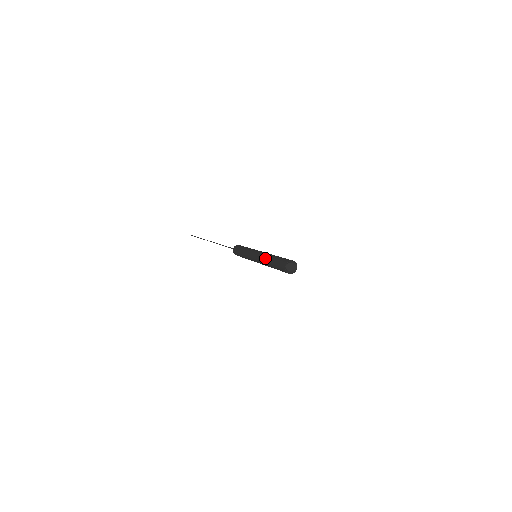
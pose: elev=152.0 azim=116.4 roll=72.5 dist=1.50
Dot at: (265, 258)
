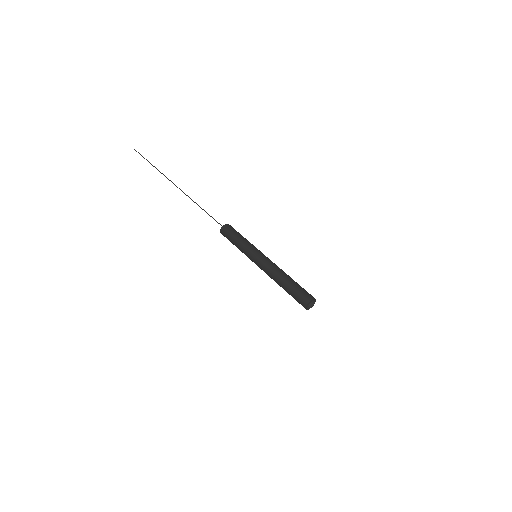
Dot at: (279, 272)
